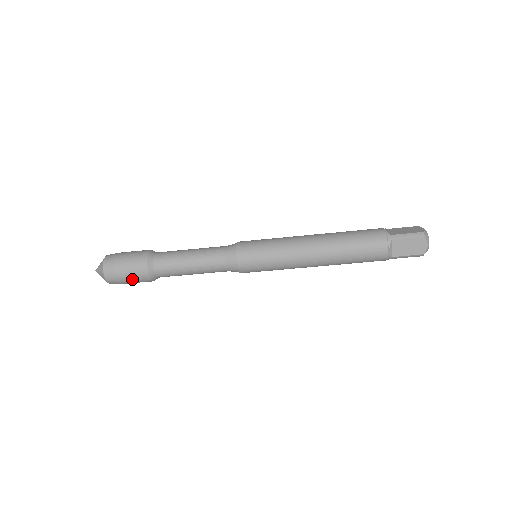
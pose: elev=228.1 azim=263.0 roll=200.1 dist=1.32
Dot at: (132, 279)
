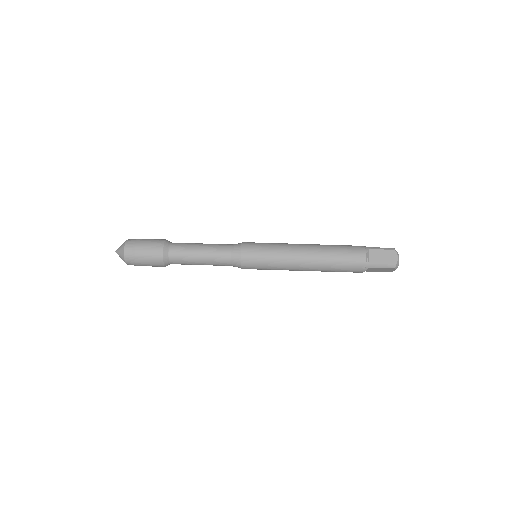
Dot at: (147, 255)
